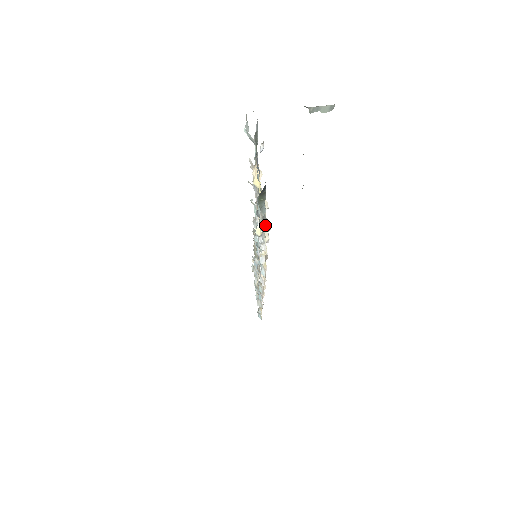
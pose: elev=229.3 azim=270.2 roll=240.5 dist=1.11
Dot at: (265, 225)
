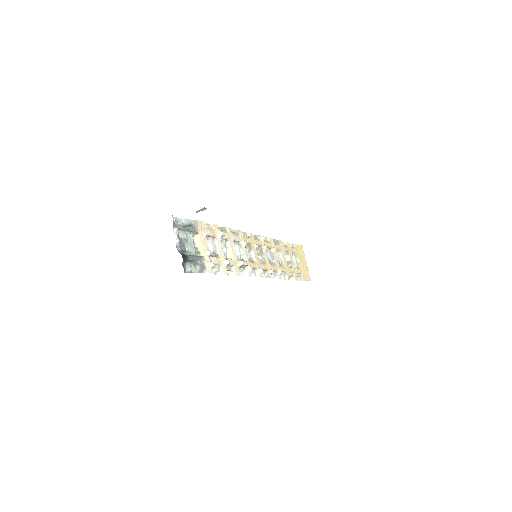
Dot at: (204, 269)
